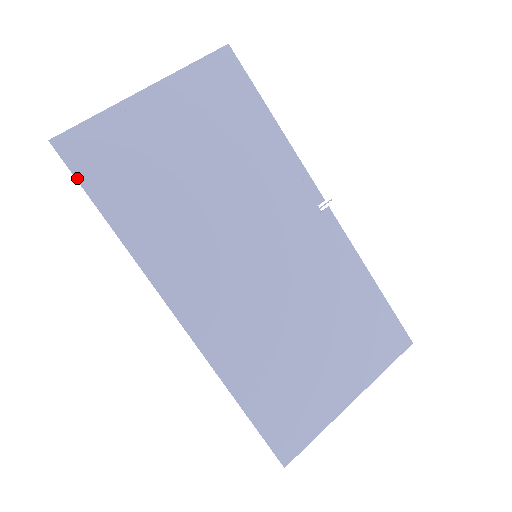
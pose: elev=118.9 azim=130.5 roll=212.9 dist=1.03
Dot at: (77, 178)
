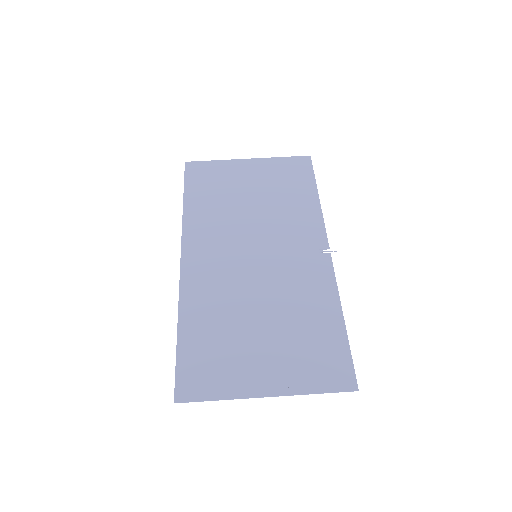
Dot at: (185, 179)
